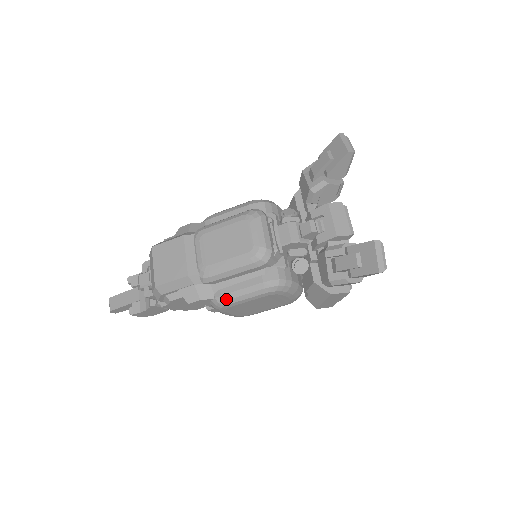
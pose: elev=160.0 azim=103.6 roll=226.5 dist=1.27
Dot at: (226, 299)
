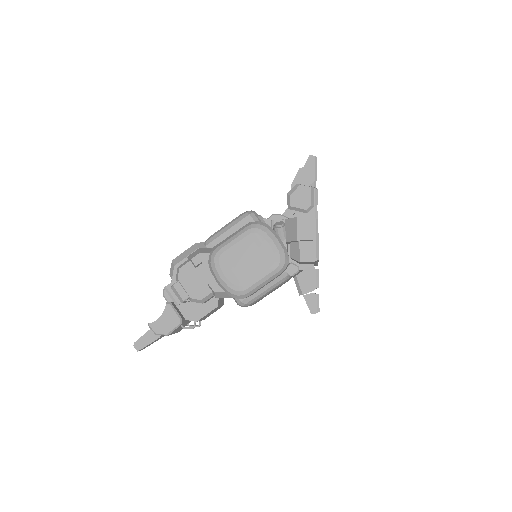
Dot at: (219, 246)
